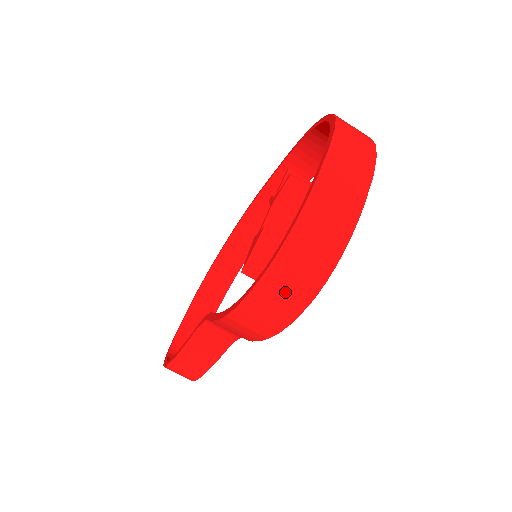
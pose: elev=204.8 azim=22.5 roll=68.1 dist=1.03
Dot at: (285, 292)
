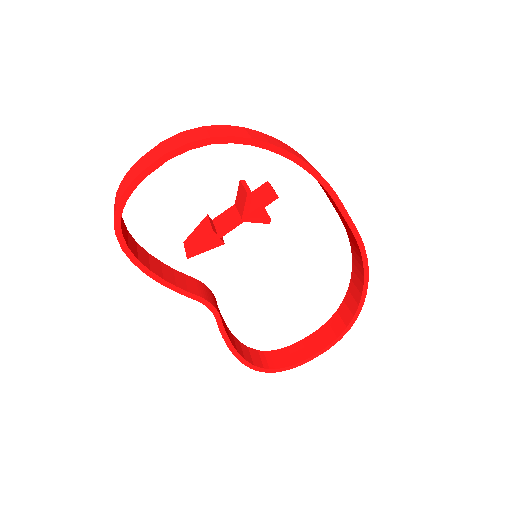
Dot at: occluded
